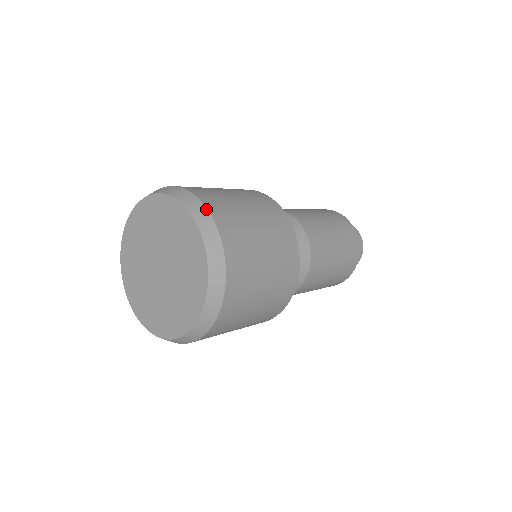
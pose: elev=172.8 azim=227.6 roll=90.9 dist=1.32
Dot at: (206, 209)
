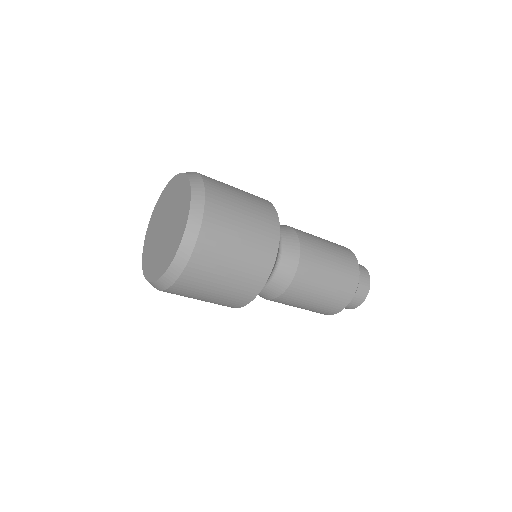
Dot at: (194, 172)
